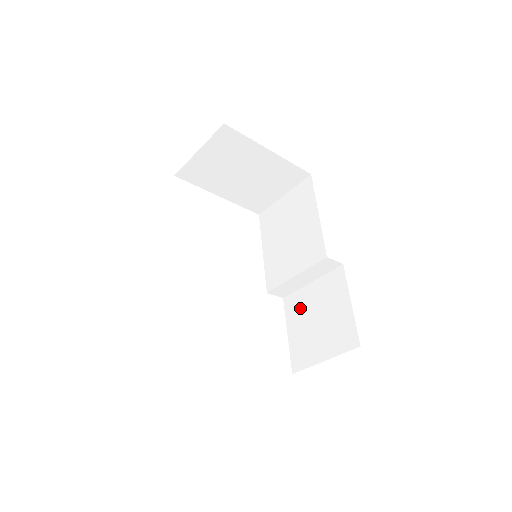
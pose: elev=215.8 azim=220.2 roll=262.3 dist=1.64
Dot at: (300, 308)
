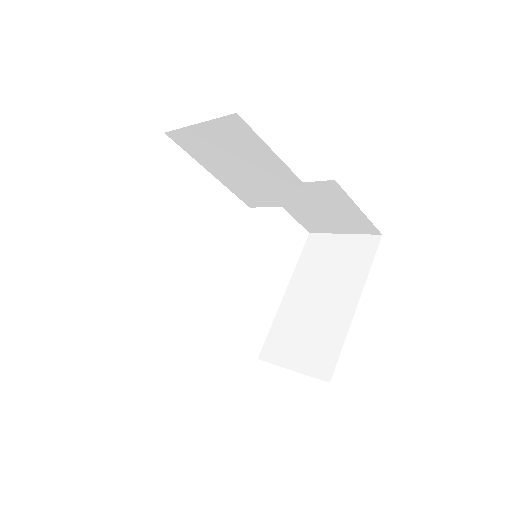
Dot at: occluded
